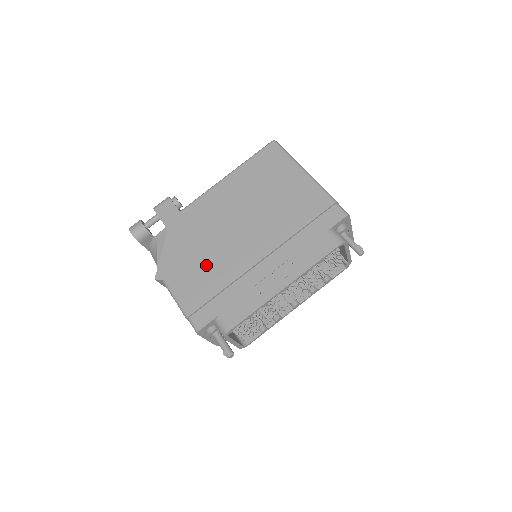
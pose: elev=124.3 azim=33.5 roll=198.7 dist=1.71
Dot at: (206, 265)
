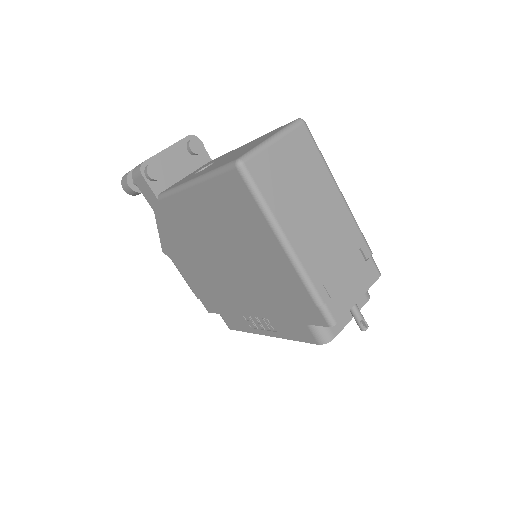
Dot at: (198, 271)
